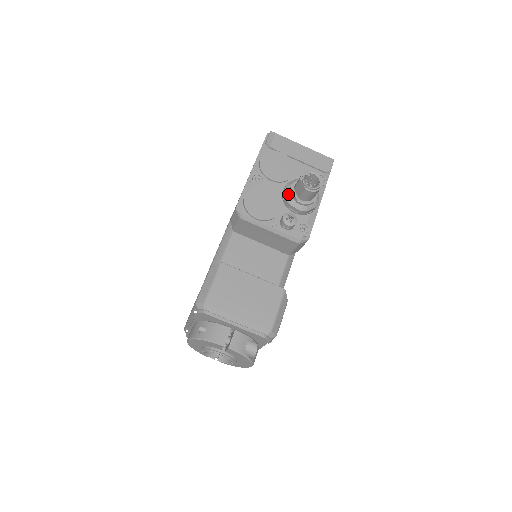
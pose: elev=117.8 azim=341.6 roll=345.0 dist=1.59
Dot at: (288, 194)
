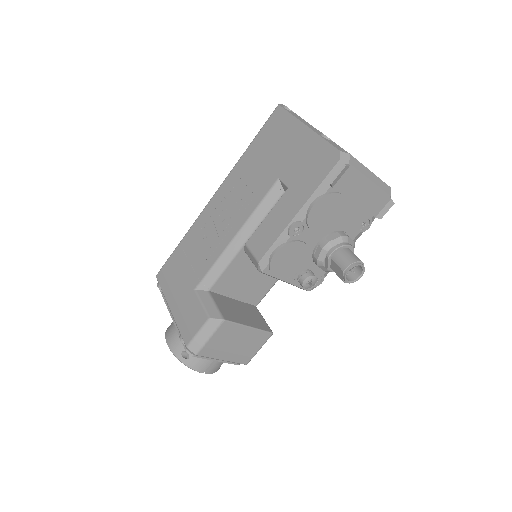
Dot at: (322, 258)
